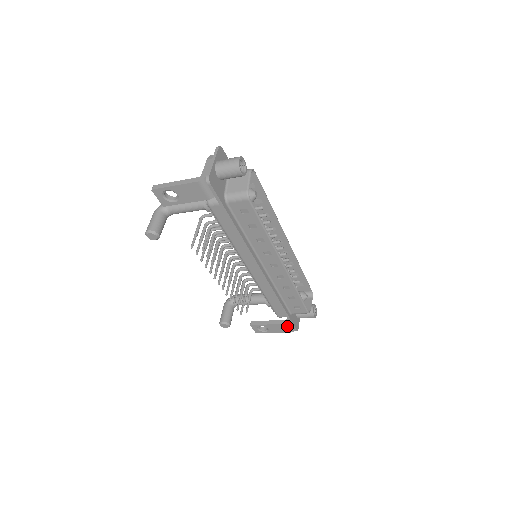
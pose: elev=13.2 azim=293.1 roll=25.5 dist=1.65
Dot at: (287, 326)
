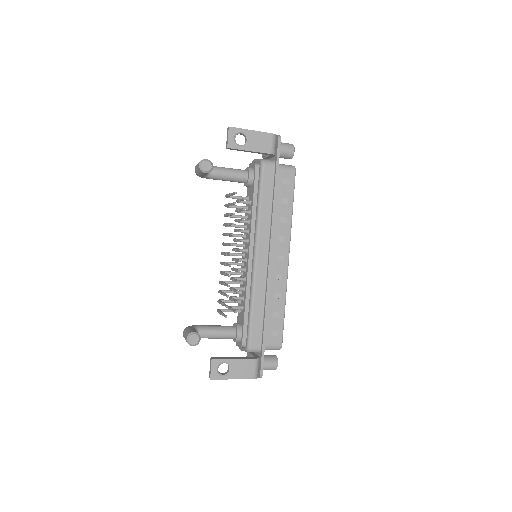
Dot at: (255, 364)
